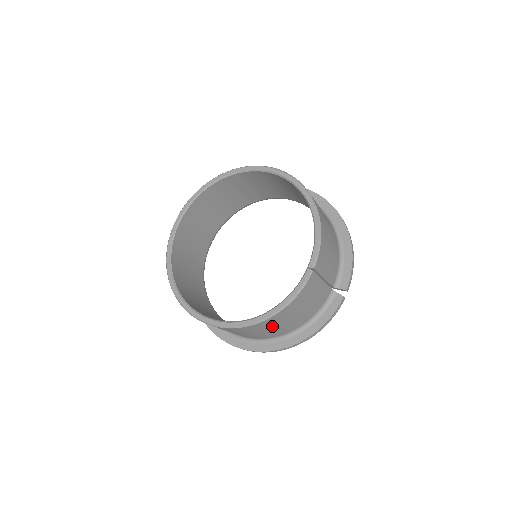
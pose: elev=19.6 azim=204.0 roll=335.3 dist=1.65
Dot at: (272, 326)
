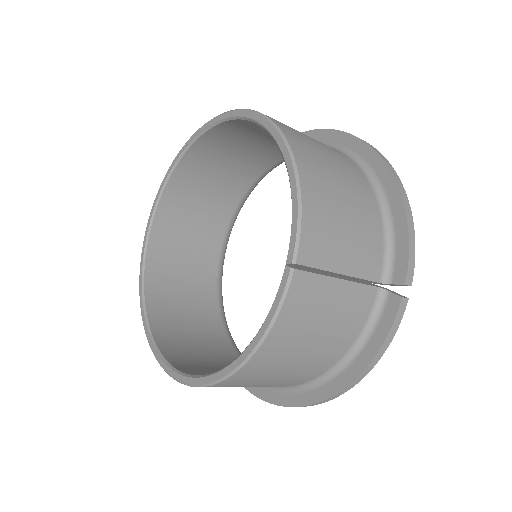
Dot at: (270, 373)
